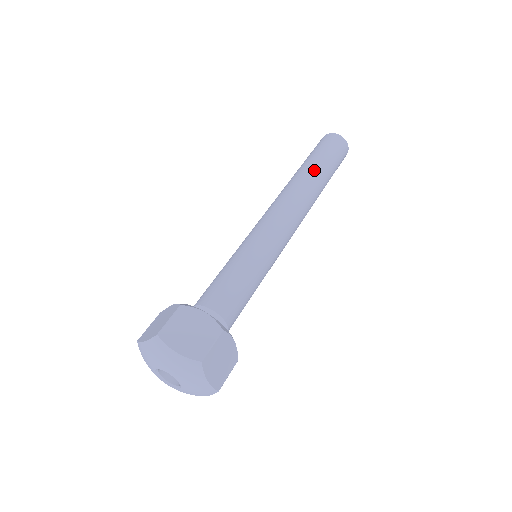
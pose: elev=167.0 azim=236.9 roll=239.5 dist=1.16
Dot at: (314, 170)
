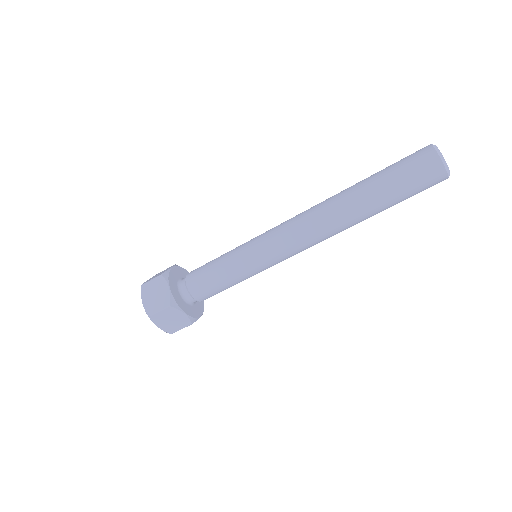
Dot at: (359, 195)
